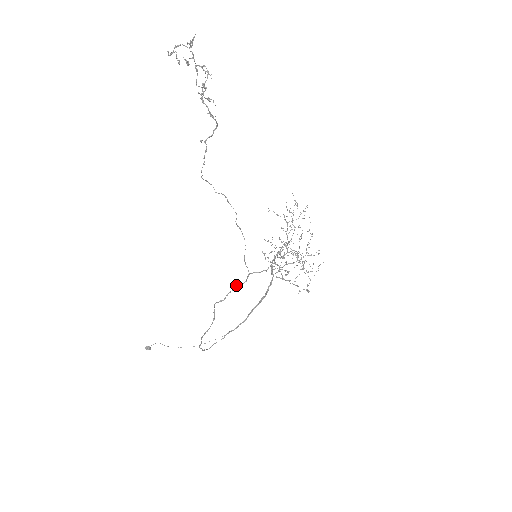
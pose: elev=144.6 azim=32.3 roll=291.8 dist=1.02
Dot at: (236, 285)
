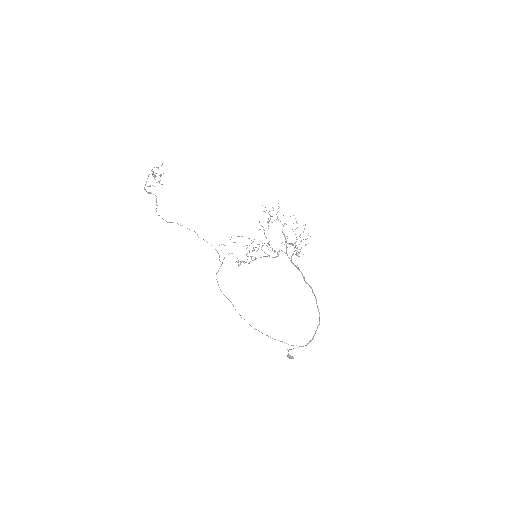
Dot at: occluded
